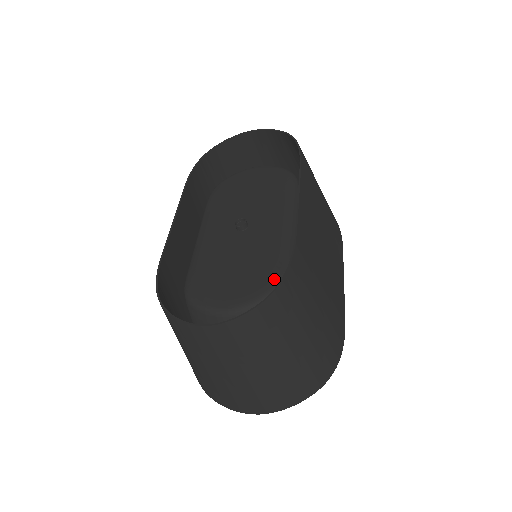
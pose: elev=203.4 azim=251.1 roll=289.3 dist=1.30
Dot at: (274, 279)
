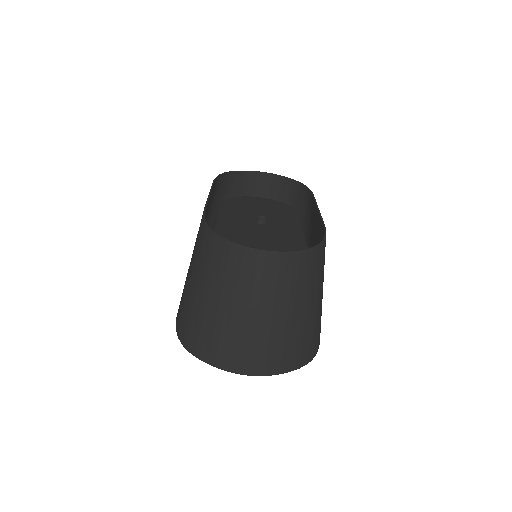
Dot at: occluded
